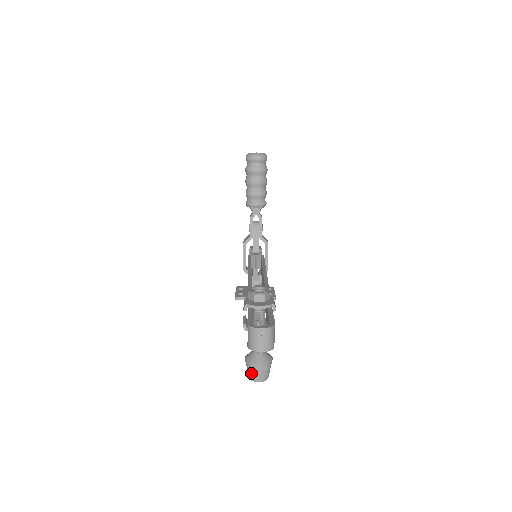
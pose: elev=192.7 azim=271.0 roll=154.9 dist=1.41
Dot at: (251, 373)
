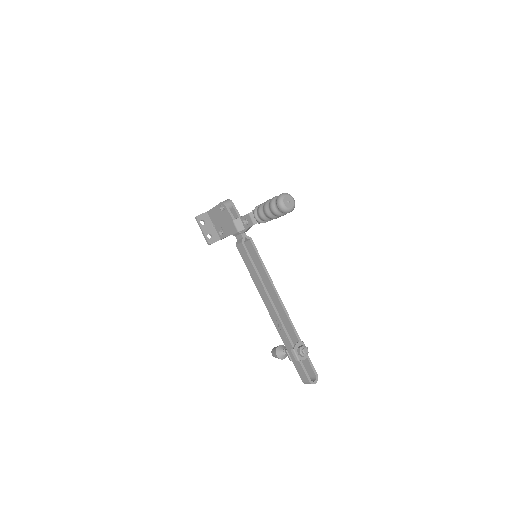
Dot at: occluded
